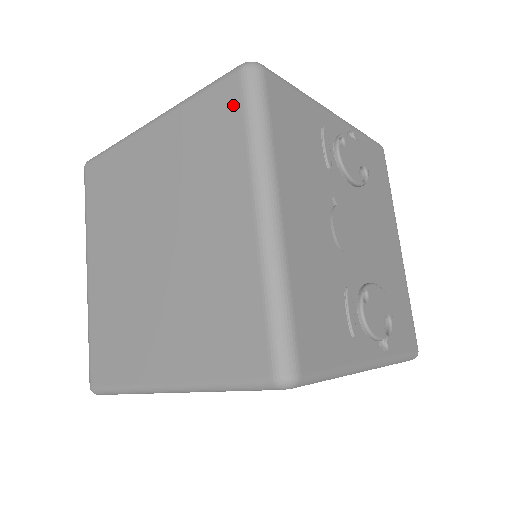
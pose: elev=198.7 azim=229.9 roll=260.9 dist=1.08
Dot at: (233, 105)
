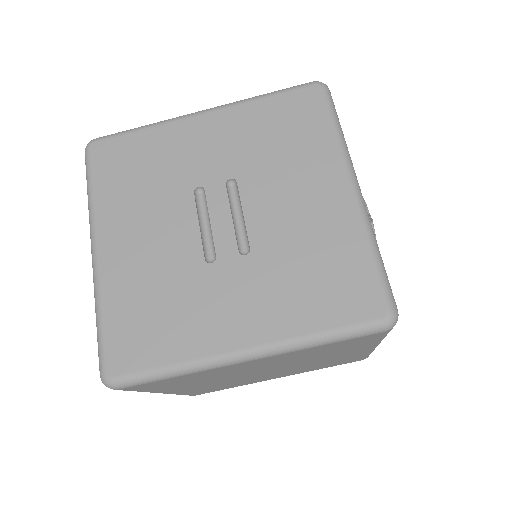
Dot at: occluded
